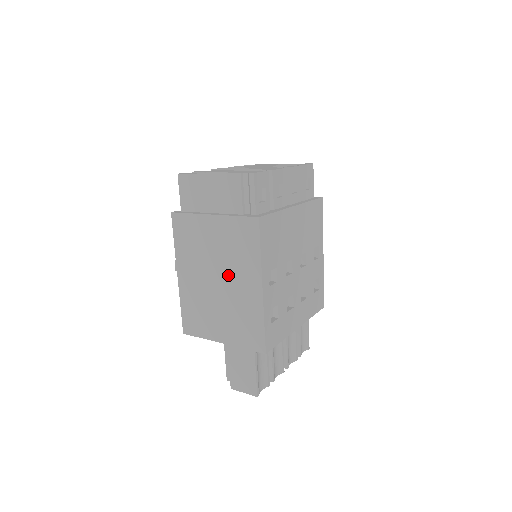
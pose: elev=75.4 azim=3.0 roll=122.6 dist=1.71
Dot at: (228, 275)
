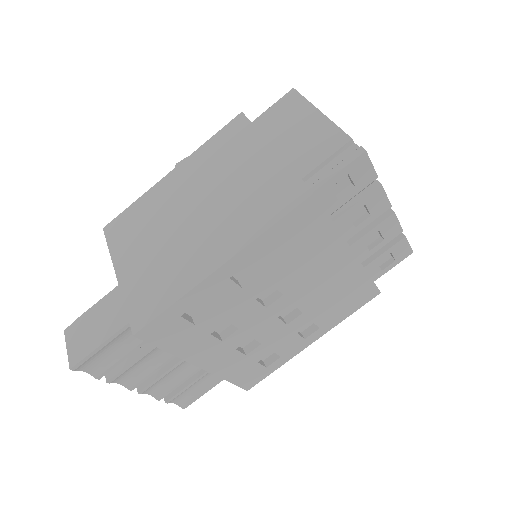
Dot at: (209, 218)
